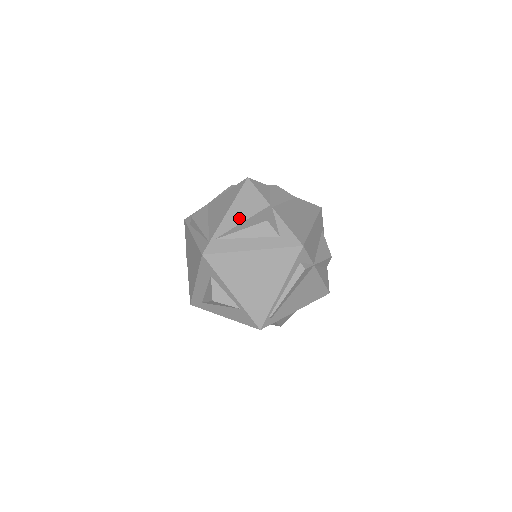
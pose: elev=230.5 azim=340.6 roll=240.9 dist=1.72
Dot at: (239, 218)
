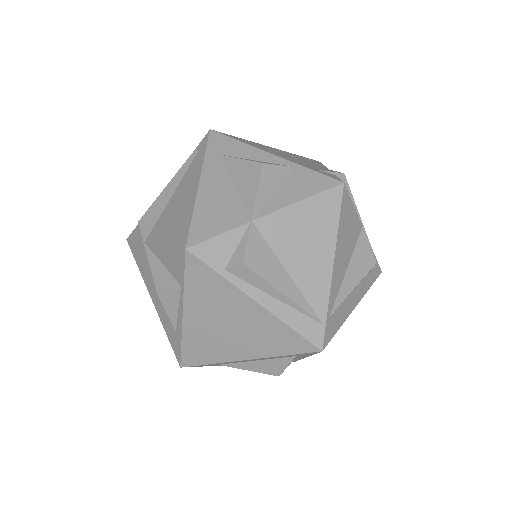
Dot at: (344, 265)
